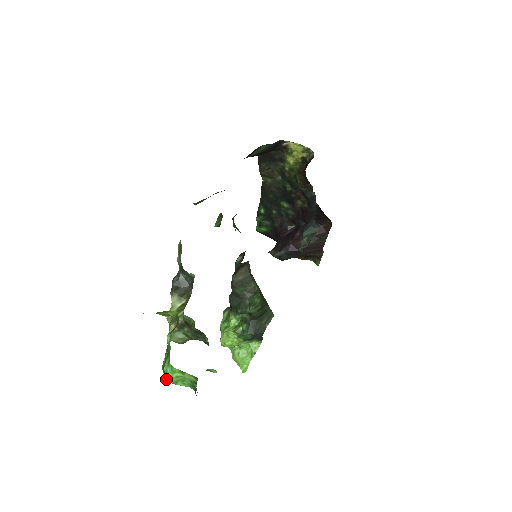
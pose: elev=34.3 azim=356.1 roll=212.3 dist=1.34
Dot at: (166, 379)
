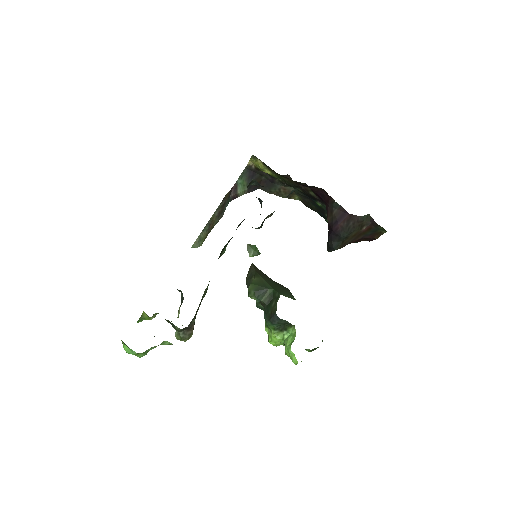
Dot at: occluded
